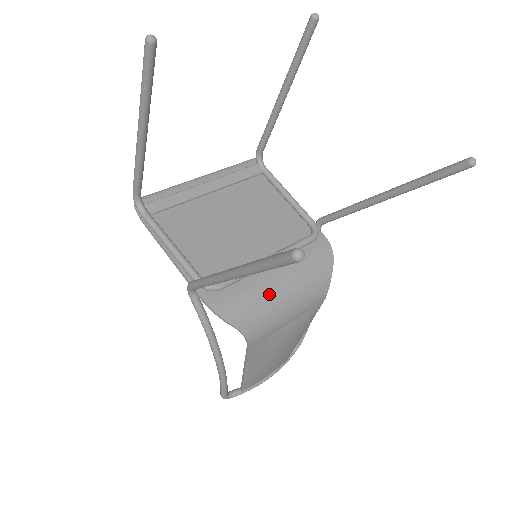
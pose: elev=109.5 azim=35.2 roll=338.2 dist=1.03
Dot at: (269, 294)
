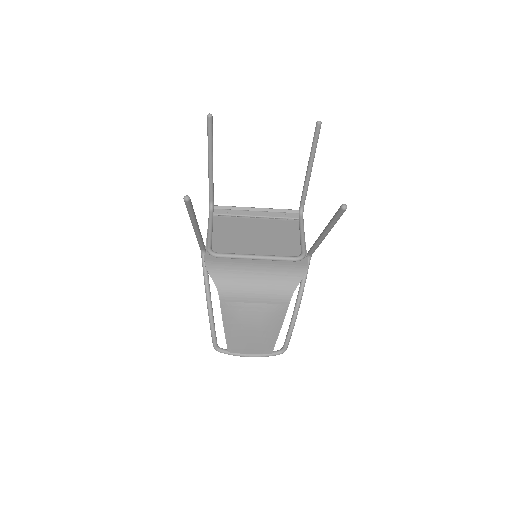
Dot at: (244, 273)
